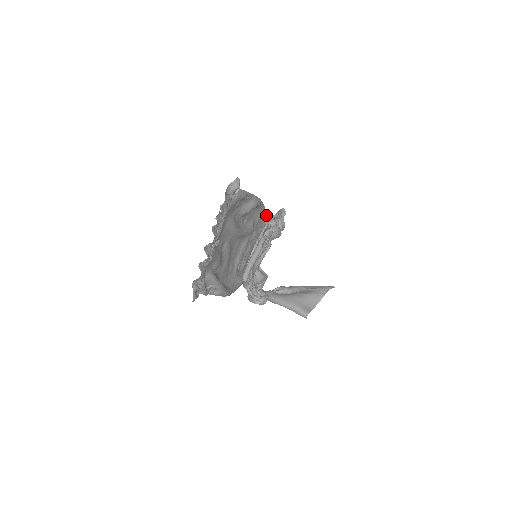
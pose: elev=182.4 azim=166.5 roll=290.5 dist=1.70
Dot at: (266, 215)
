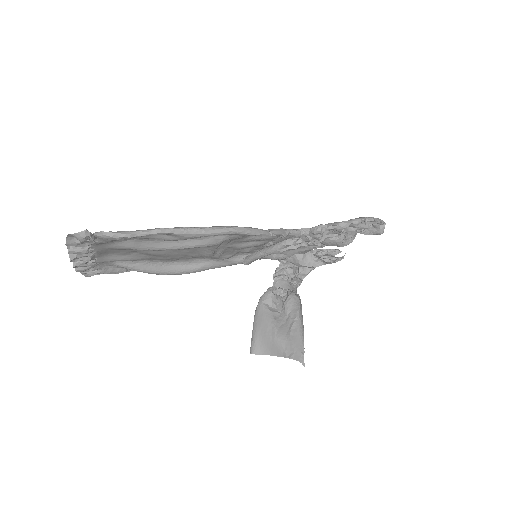
Dot at: (261, 235)
